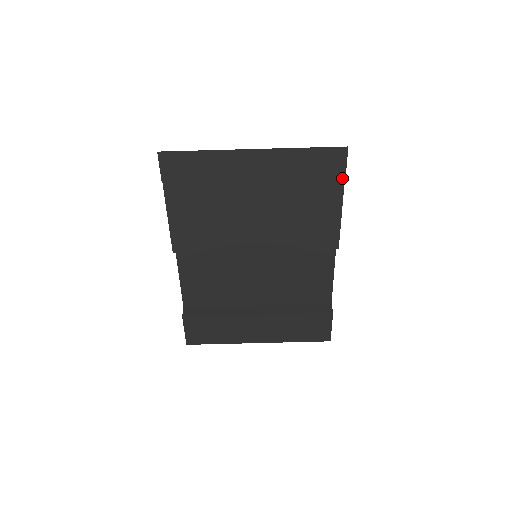
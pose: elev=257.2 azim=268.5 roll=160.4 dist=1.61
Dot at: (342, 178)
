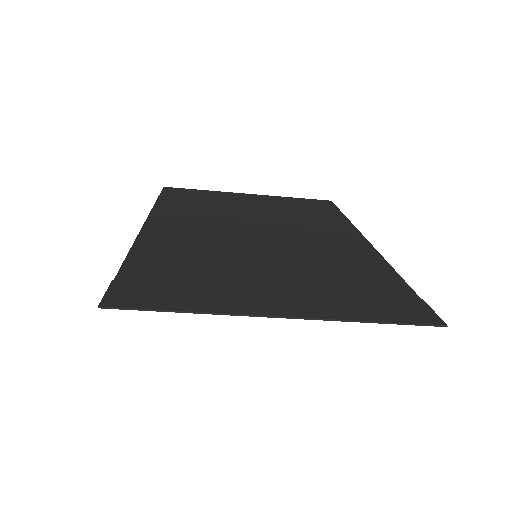
Dot at: occluded
